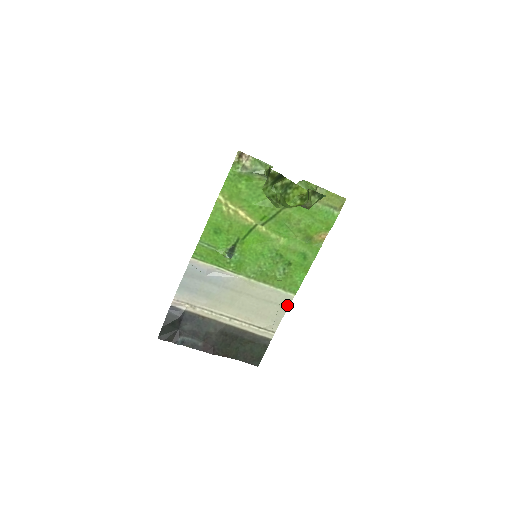
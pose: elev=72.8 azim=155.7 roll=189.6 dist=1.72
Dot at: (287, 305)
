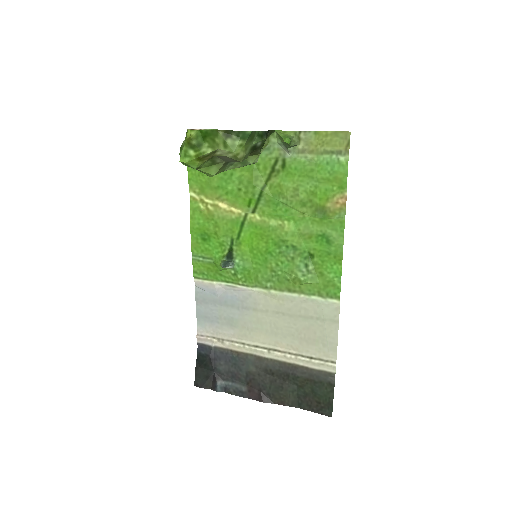
Dot at: (336, 318)
